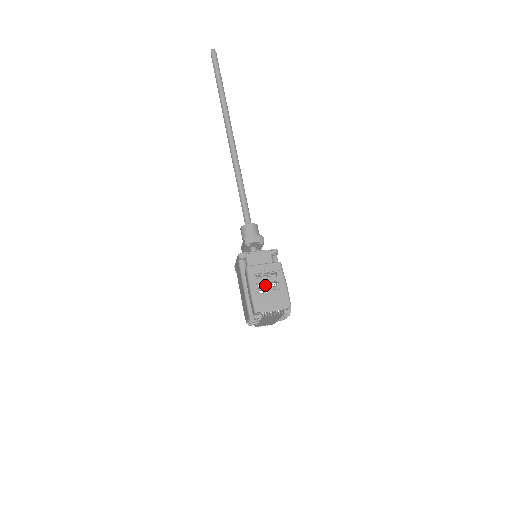
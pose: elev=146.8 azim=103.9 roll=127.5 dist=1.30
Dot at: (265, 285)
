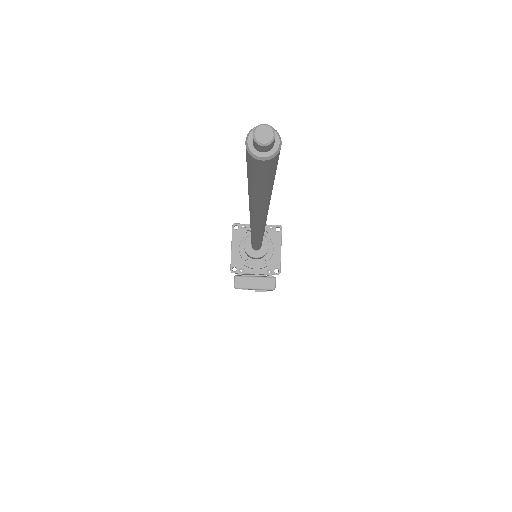
Dot at: occluded
